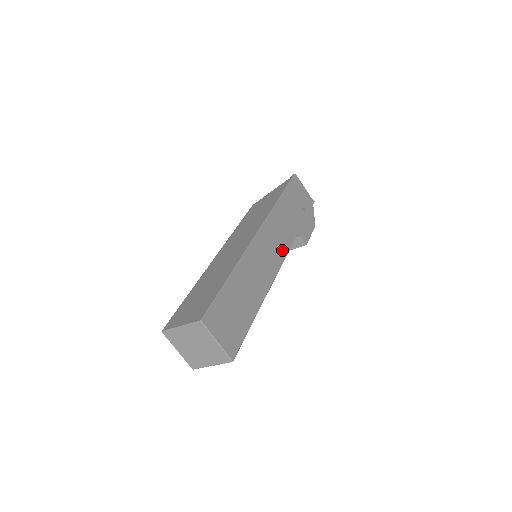
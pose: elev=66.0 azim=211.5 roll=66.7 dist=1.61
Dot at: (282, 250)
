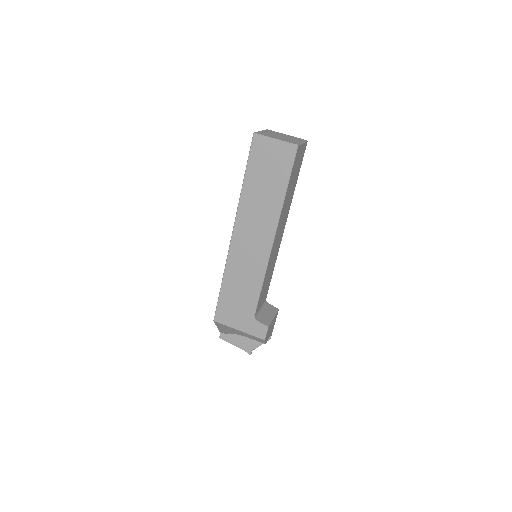
Dot at: occluded
